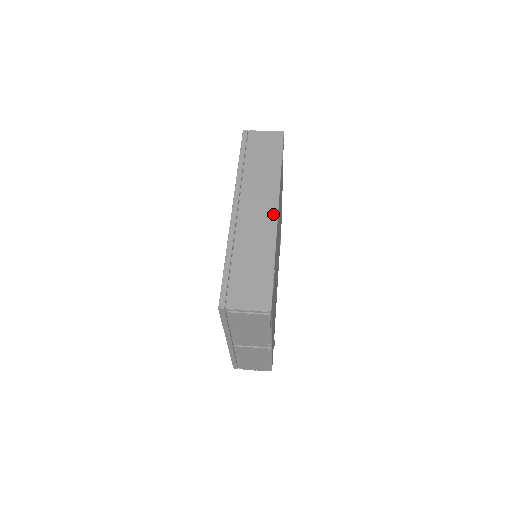
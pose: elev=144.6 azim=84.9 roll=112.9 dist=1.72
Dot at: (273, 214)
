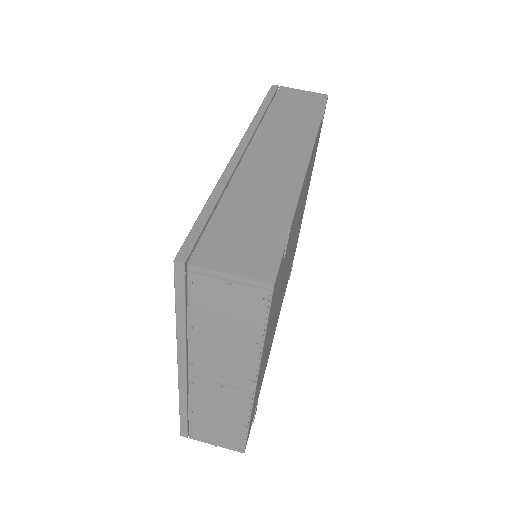
Dot at: (300, 164)
